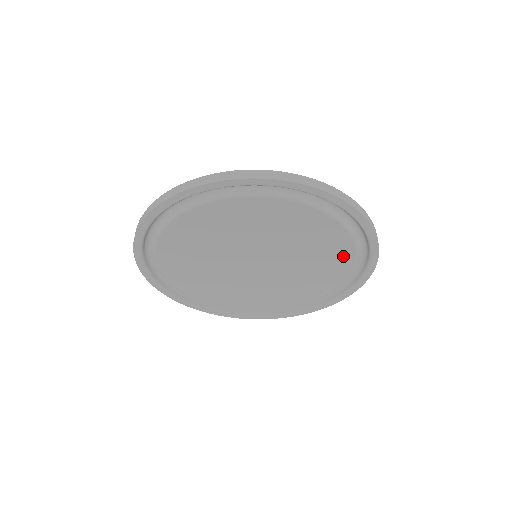
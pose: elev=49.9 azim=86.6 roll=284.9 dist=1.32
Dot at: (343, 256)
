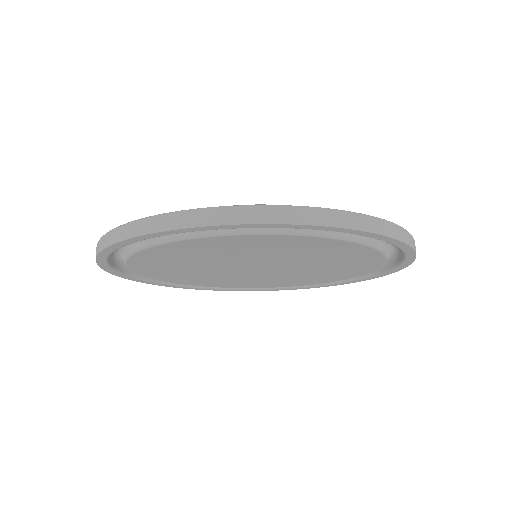
Dot at: (368, 261)
